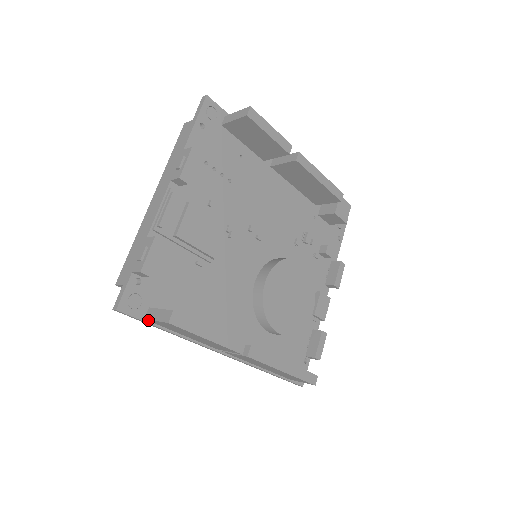
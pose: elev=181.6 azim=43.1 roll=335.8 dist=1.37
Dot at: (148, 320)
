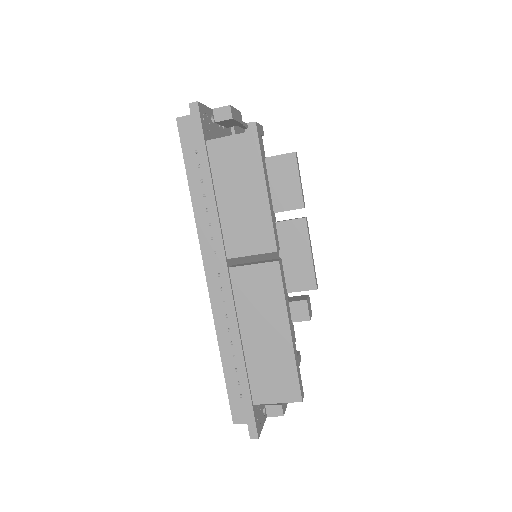
Dot at: (209, 144)
